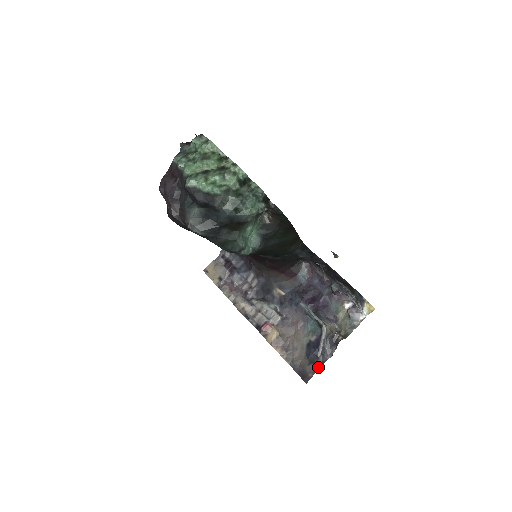
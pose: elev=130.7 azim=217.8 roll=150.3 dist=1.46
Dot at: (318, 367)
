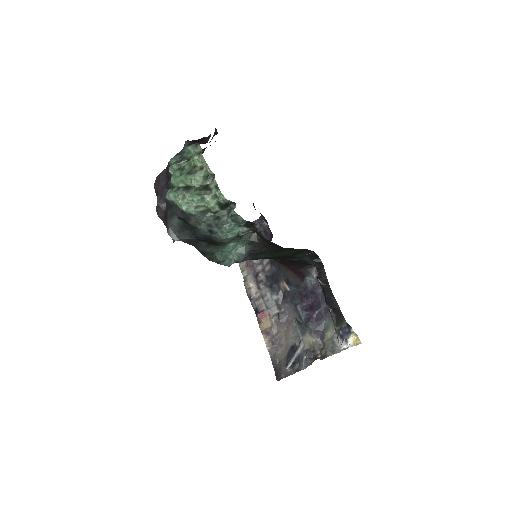
Dot at: (292, 372)
